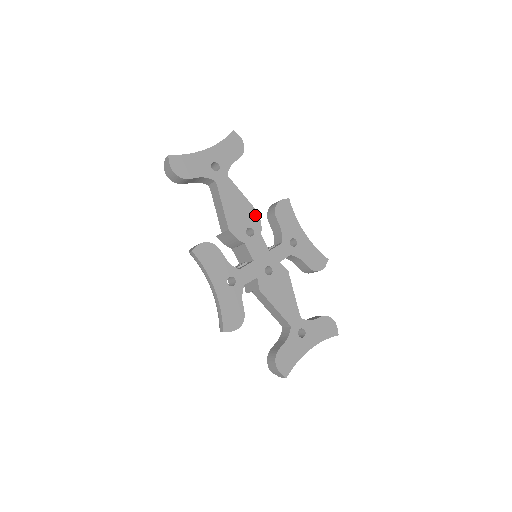
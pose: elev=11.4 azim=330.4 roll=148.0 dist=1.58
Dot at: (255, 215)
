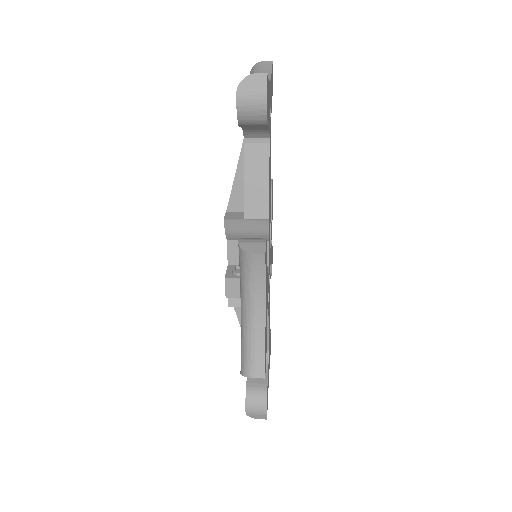
Dot at: (270, 199)
